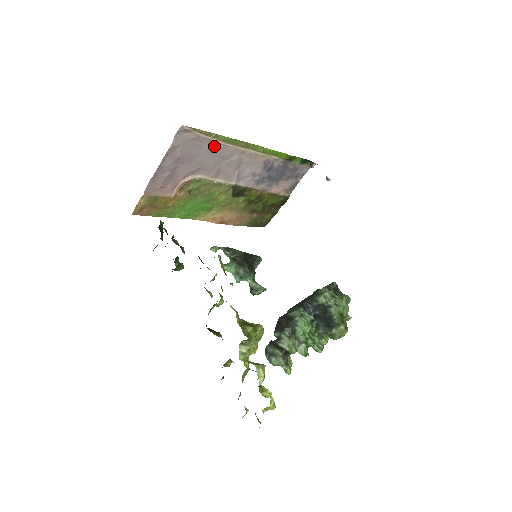
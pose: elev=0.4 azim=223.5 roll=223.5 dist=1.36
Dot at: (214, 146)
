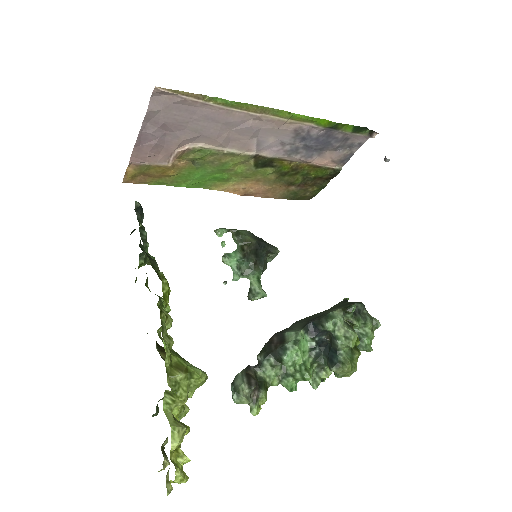
Dot at: (212, 111)
